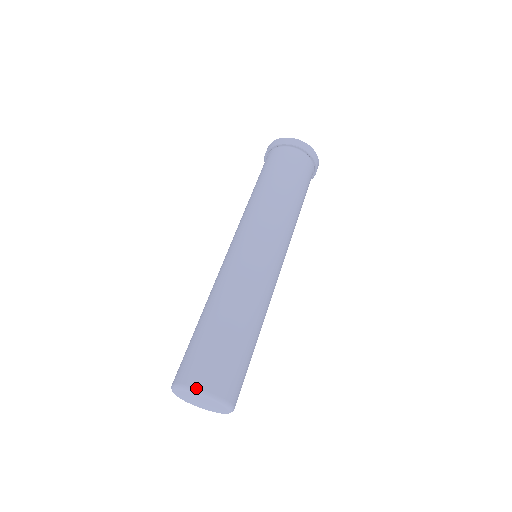
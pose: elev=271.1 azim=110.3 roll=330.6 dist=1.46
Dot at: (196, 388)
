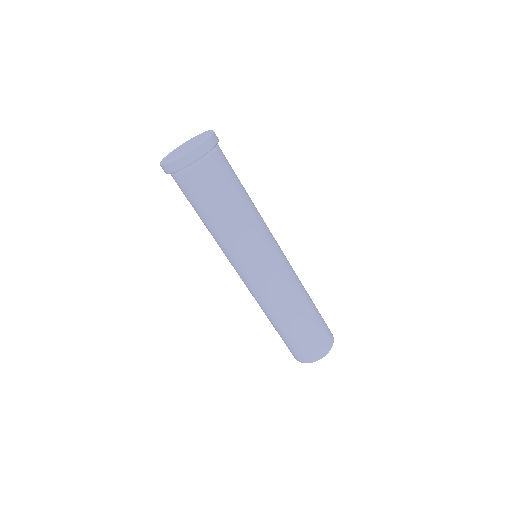
Dot at: (311, 362)
